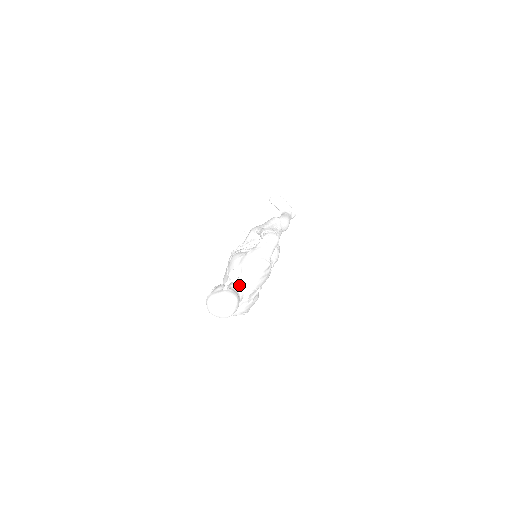
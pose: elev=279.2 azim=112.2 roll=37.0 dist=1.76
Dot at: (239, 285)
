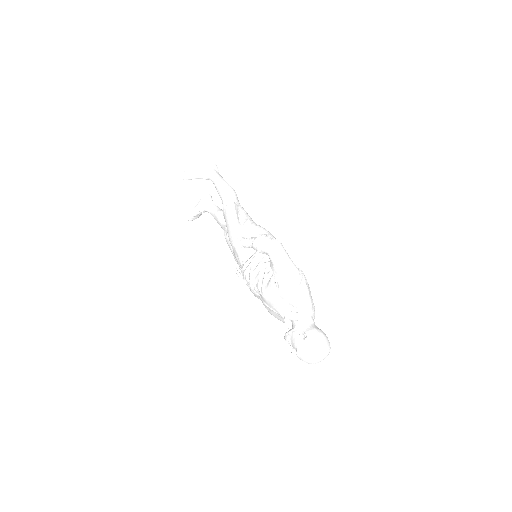
Dot at: (304, 317)
